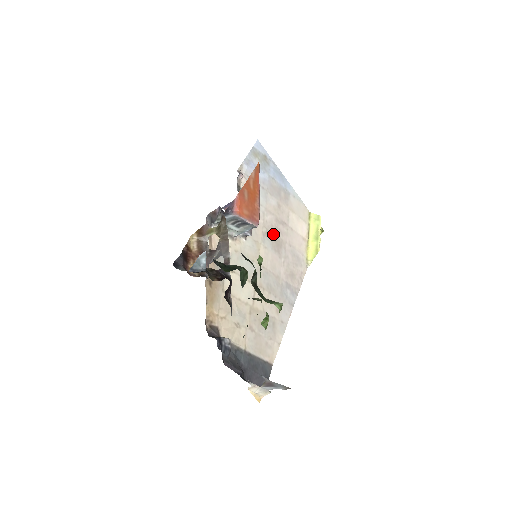
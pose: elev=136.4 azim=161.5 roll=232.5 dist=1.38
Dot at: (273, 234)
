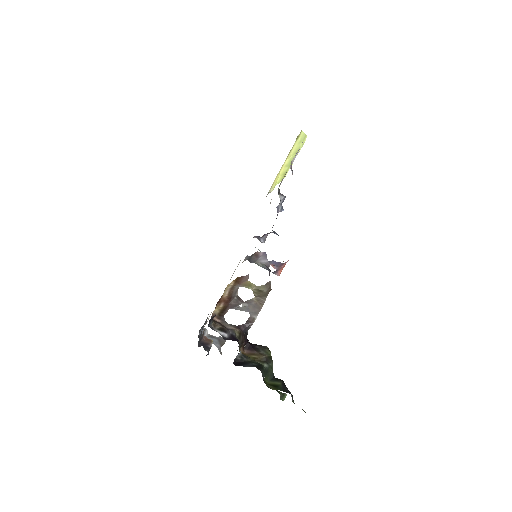
Dot at: occluded
